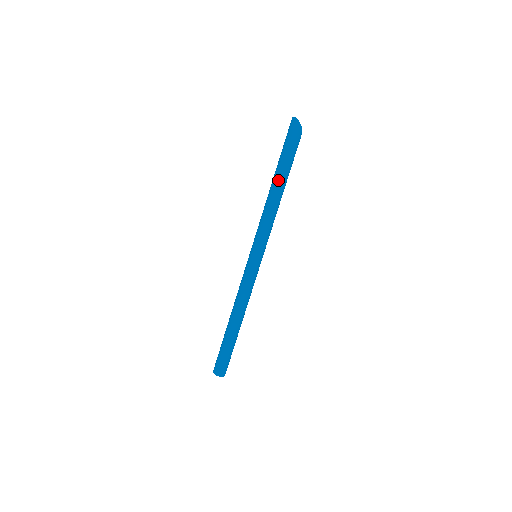
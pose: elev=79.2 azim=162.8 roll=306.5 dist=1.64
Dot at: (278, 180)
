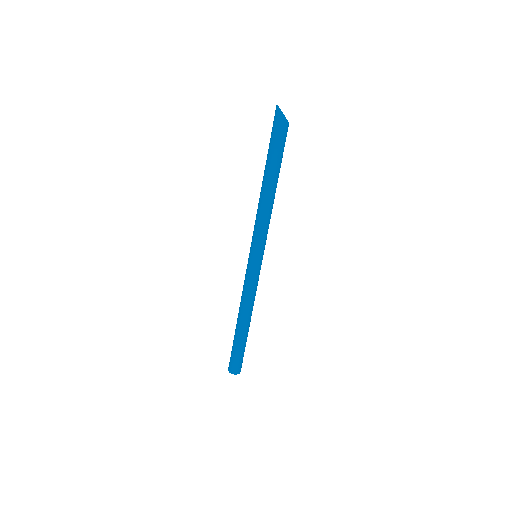
Dot at: (265, 175)
